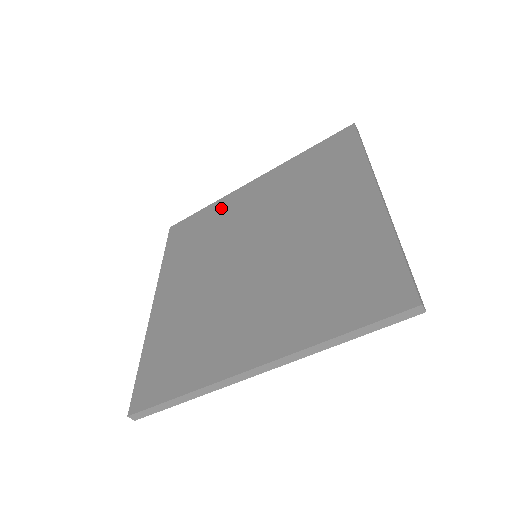
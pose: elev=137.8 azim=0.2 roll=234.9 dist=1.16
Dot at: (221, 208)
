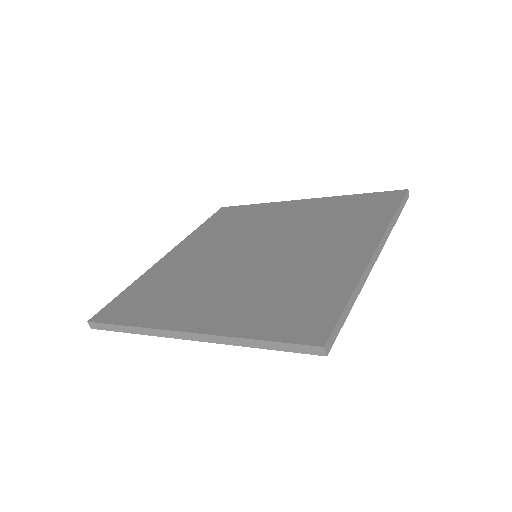
Dot at: (264, 209)
